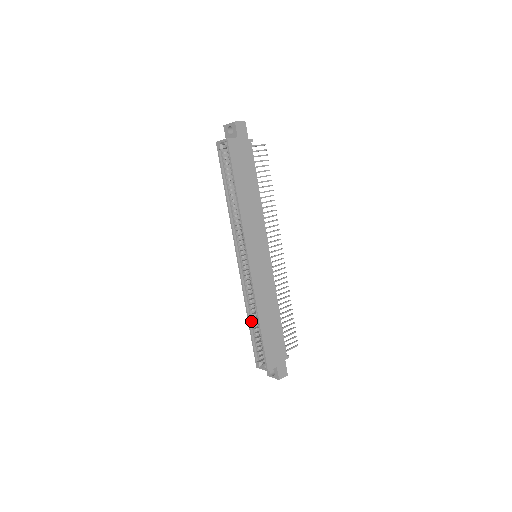
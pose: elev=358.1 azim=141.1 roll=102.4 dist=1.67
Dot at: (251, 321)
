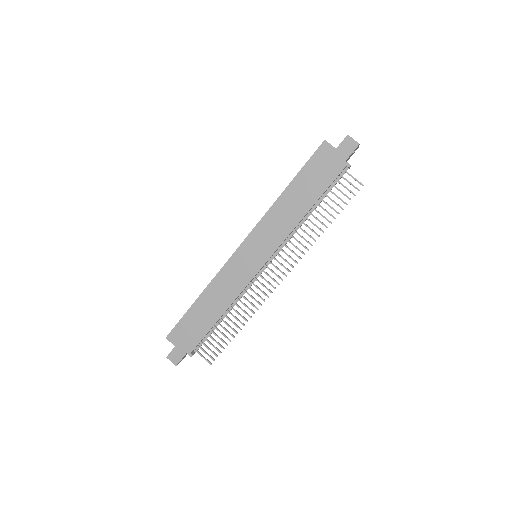
Dot at: occluded
